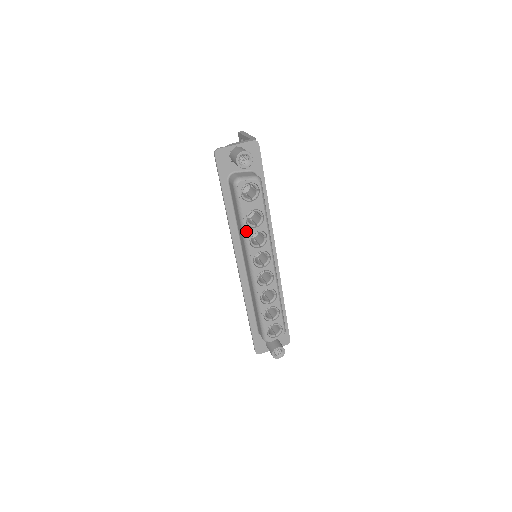
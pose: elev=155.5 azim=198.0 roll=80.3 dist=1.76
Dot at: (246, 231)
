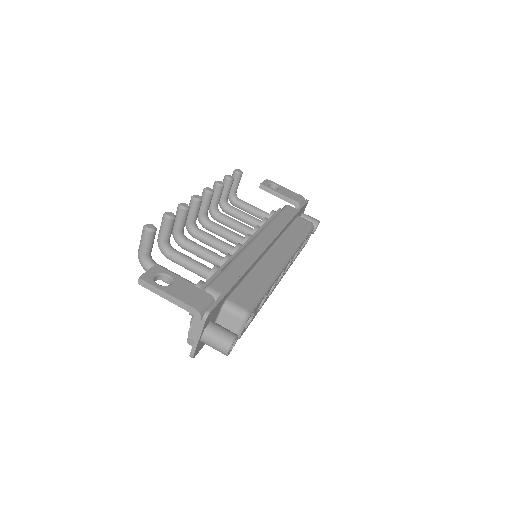
Dot at: occluded
